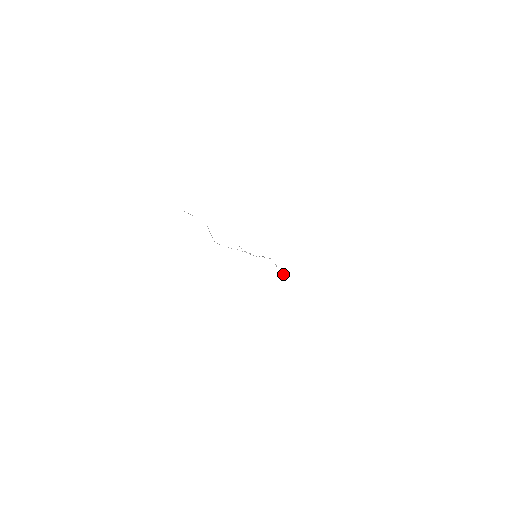
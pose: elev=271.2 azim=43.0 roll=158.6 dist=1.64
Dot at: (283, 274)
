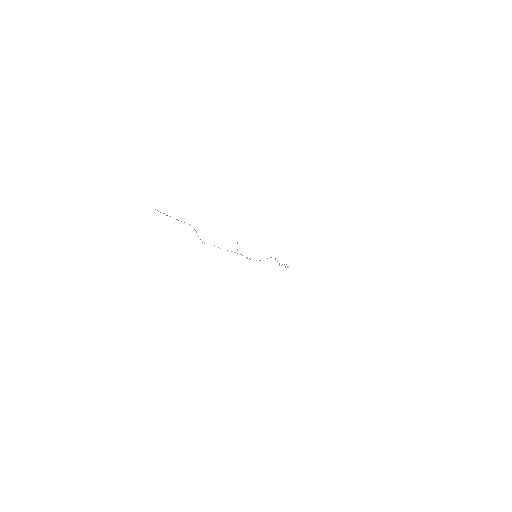
Dot at: (287, 267)
